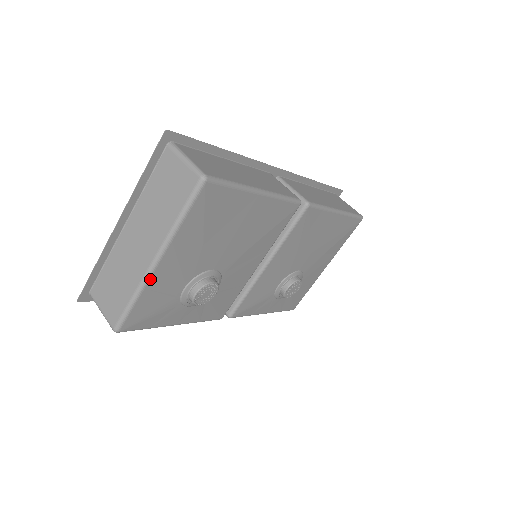
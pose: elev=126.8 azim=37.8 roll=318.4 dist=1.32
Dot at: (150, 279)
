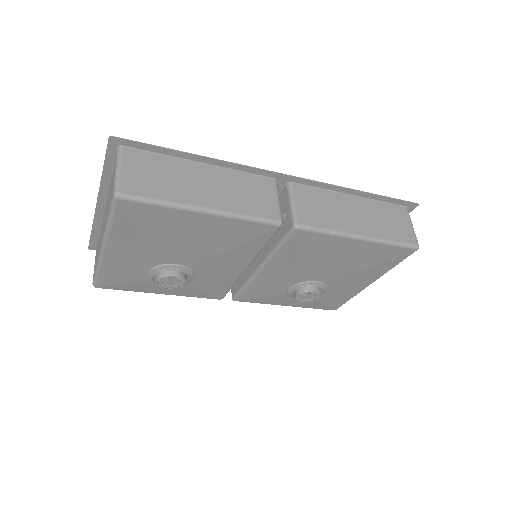
Dot at: (104, 260)
